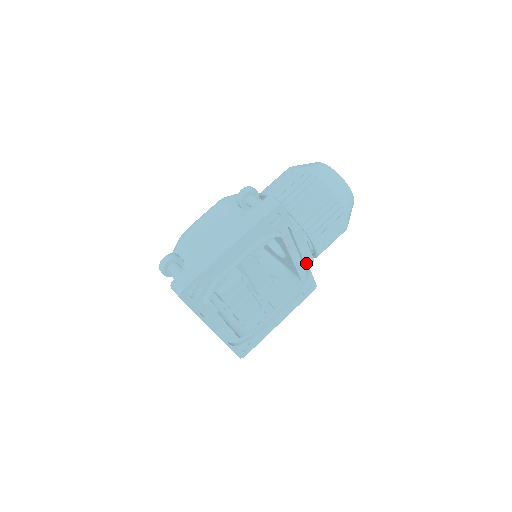
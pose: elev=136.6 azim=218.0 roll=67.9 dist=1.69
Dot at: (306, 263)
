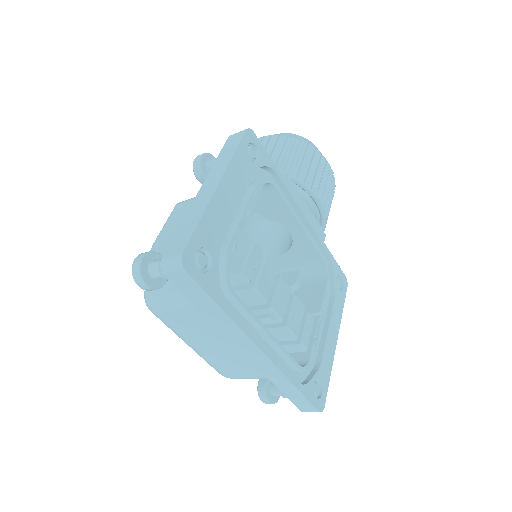
Dot at: (318, 237)
